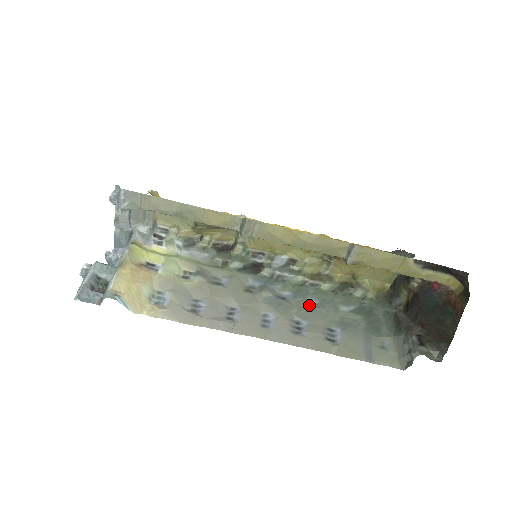
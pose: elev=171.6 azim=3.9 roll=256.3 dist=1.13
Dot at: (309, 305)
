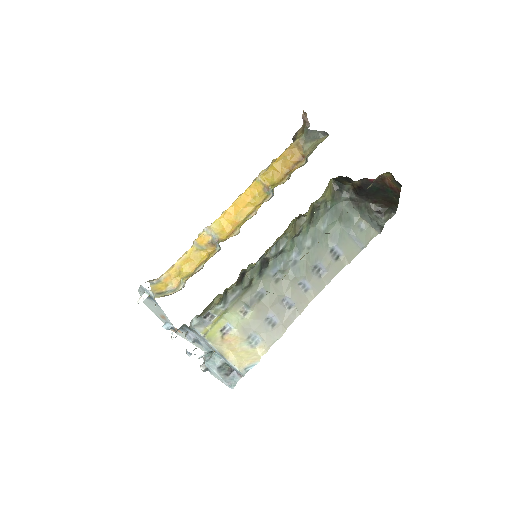
Dot at: (309, 249)
